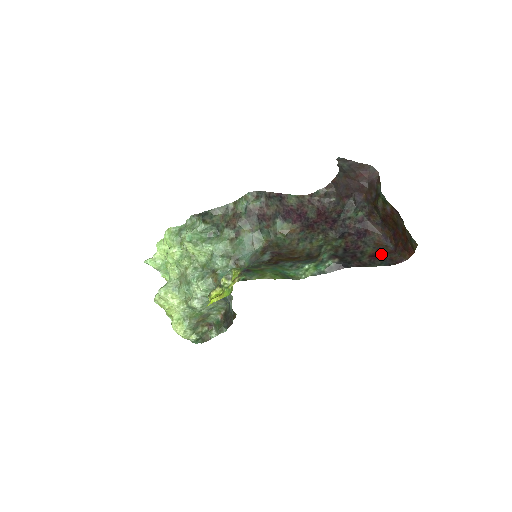
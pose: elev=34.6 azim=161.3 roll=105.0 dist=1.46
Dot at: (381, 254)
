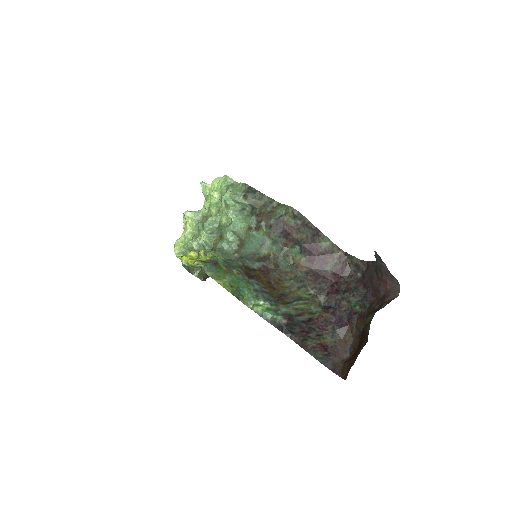
Dot at: (332, 352)
